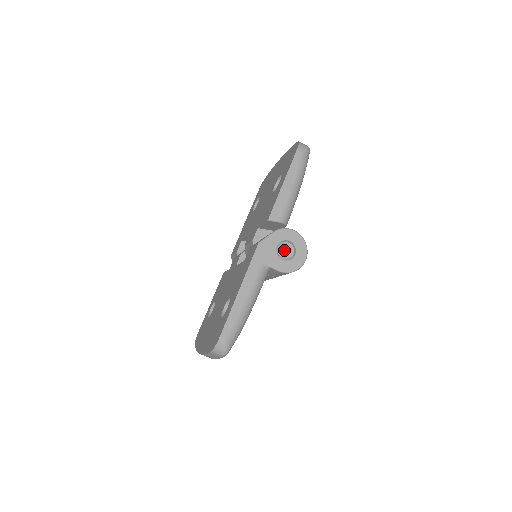
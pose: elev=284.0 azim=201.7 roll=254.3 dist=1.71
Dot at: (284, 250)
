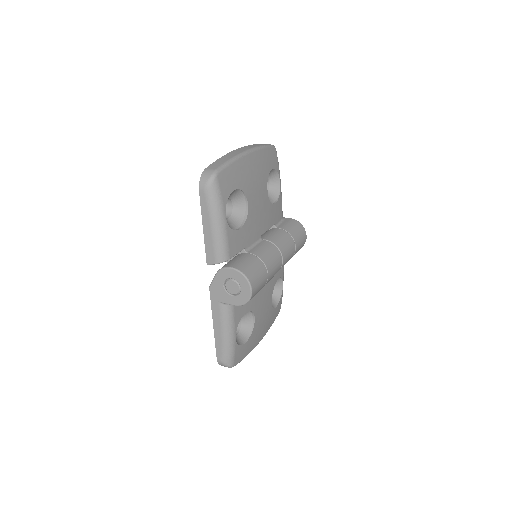
Dot at: (230, 288)
